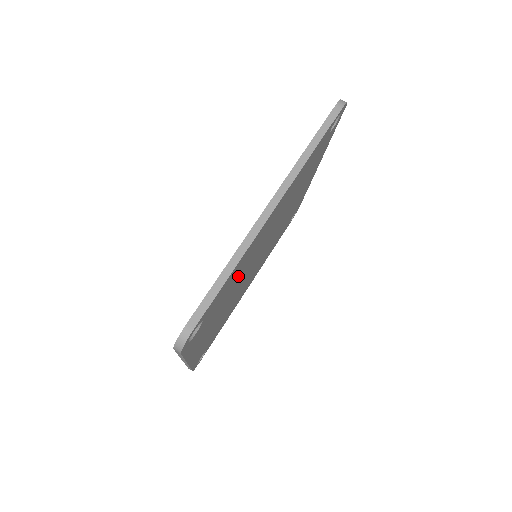
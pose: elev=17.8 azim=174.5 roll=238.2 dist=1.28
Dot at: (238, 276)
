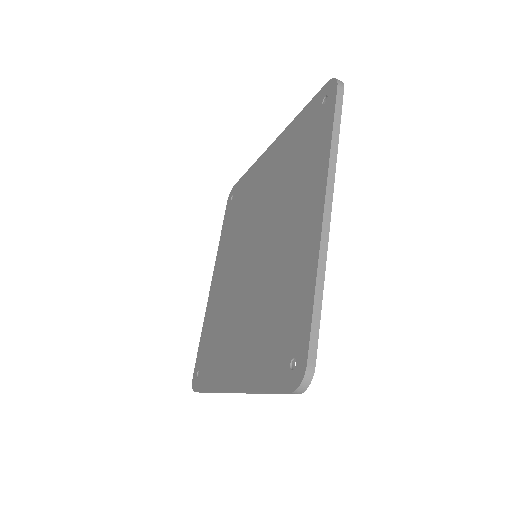
Dot at: occluded
